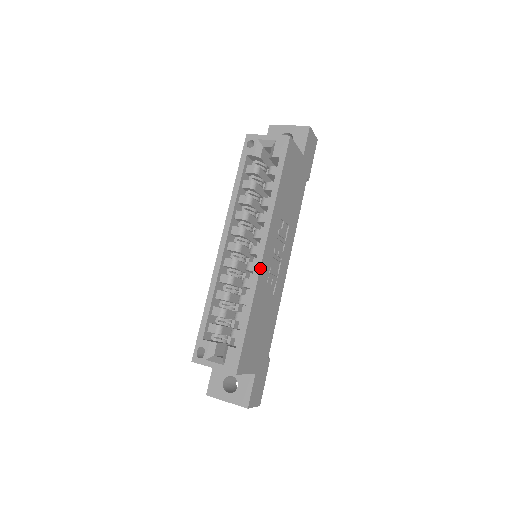
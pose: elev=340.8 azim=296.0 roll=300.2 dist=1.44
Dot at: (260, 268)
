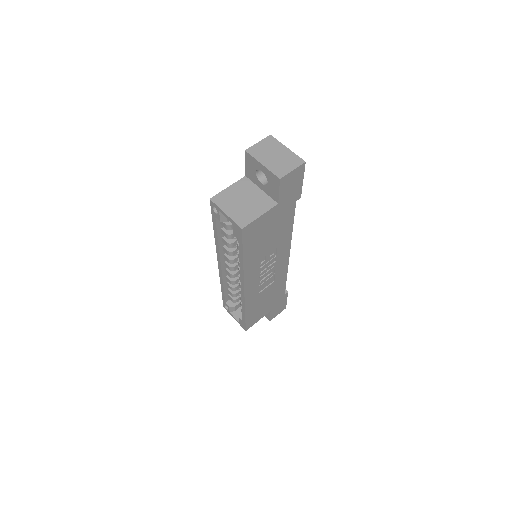
Dot at: (244, 297)
